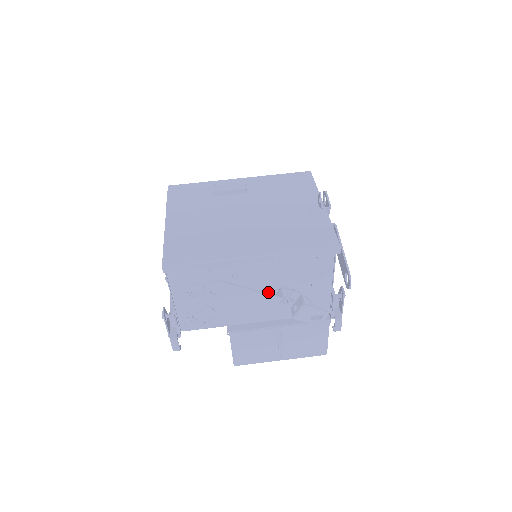
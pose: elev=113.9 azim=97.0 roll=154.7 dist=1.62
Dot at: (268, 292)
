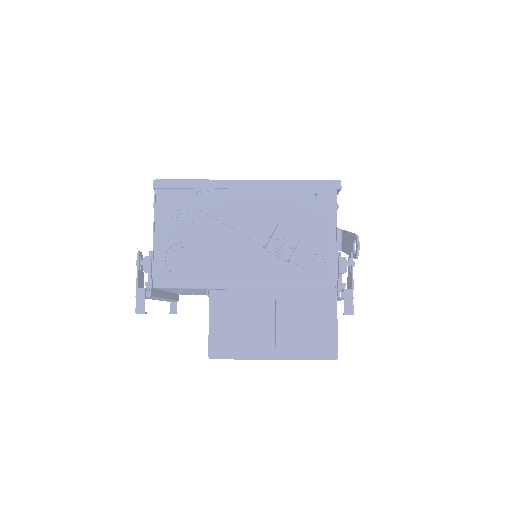
Dot at: occluded
